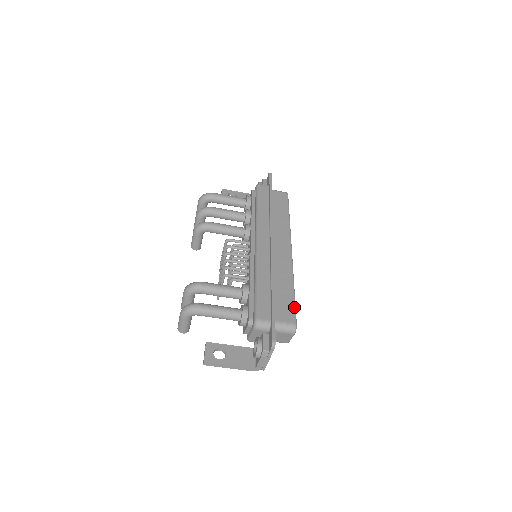
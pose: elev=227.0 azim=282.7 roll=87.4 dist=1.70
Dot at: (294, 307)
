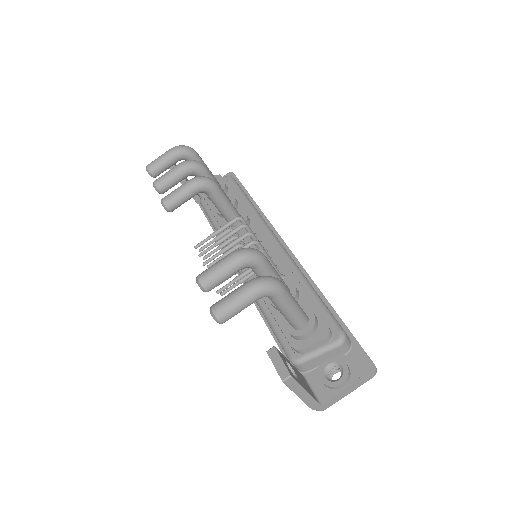
Dot at: occluded
